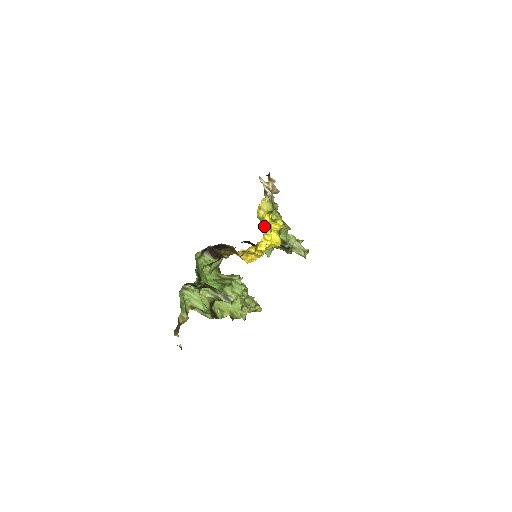
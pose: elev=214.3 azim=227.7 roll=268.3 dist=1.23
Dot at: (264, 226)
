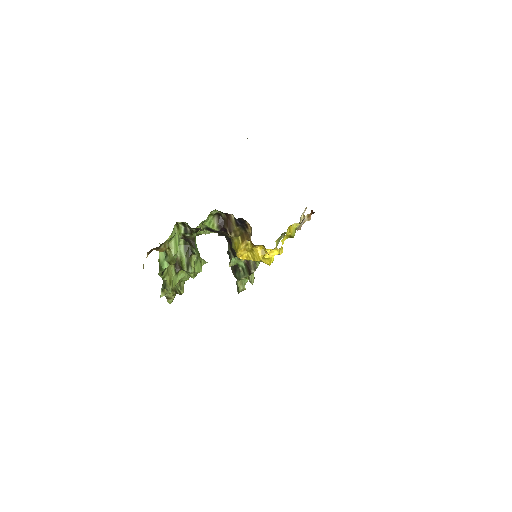
Dot at: (282, 241)
